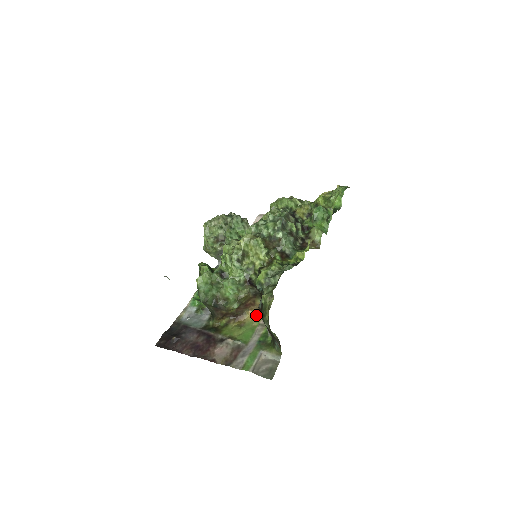
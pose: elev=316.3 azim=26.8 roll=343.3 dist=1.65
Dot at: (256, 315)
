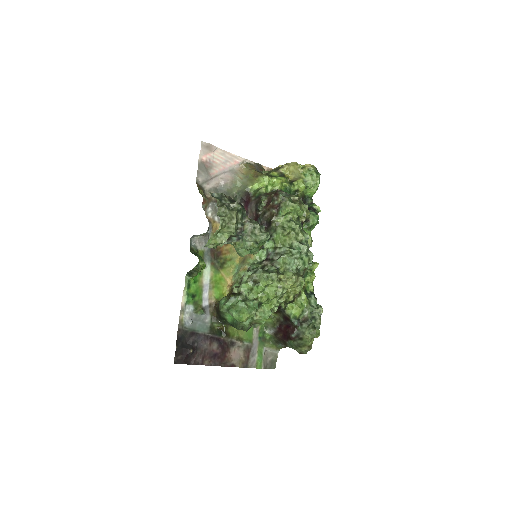
Dot at: occluded
